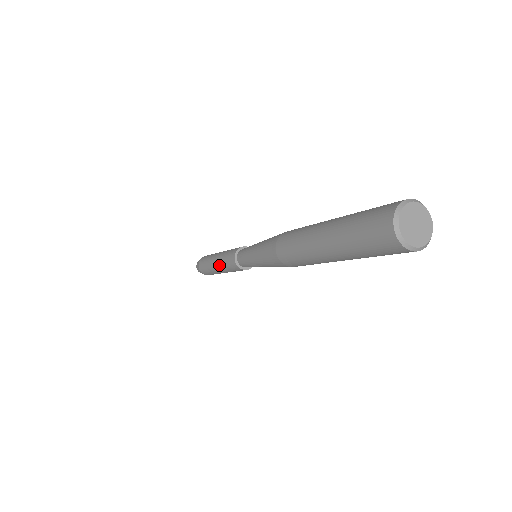
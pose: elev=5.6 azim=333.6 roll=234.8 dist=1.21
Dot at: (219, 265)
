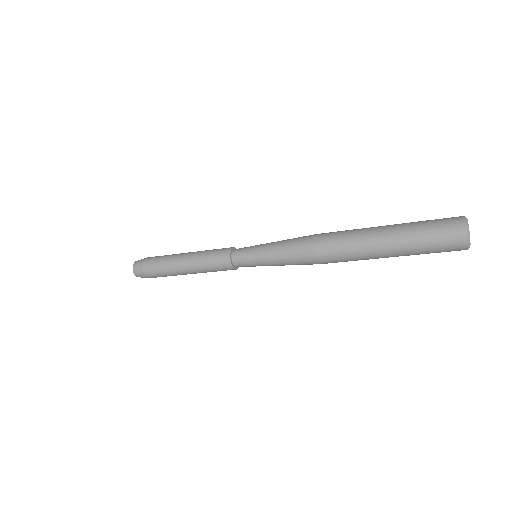
Dot at: (195, 268)
